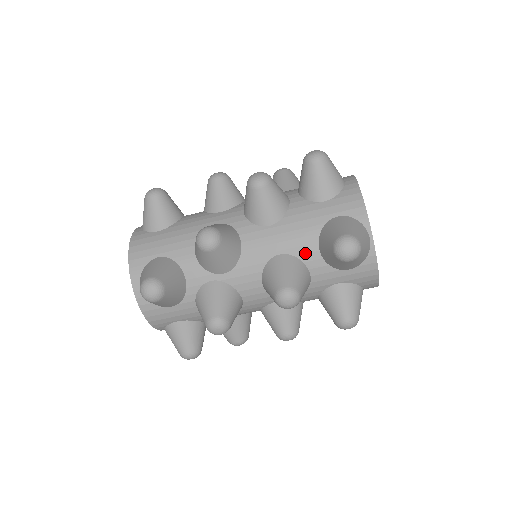
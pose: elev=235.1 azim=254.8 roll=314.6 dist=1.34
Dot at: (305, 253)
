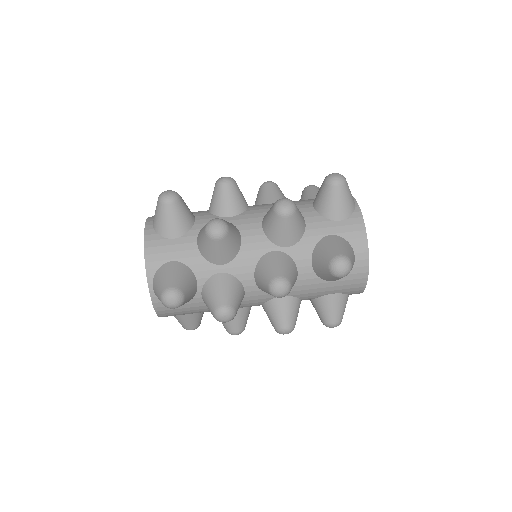
Dot at: (301, 208)
